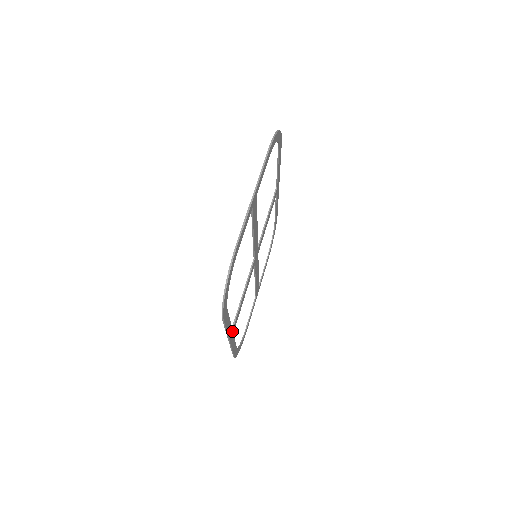
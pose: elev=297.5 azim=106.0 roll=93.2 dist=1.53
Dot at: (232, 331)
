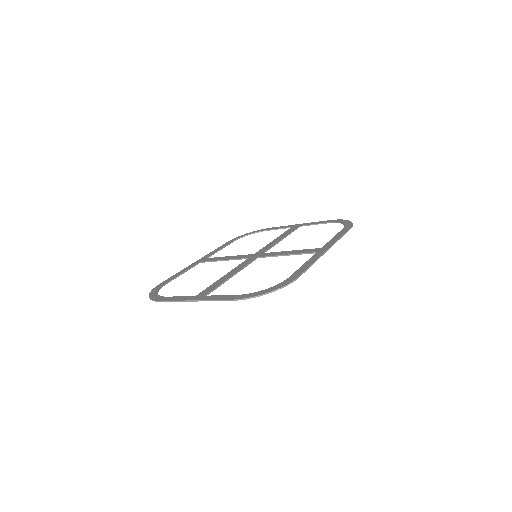
Dot at: (201, 262)
